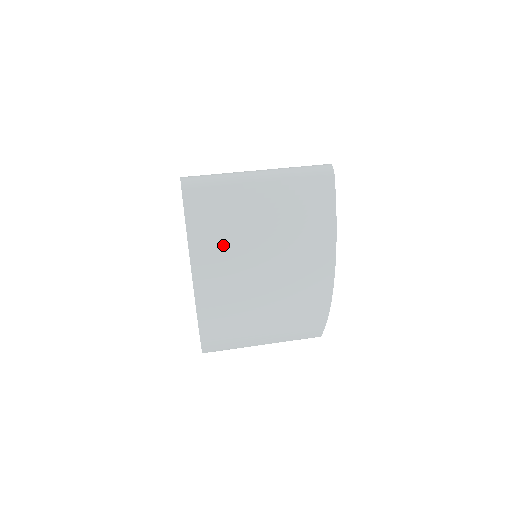
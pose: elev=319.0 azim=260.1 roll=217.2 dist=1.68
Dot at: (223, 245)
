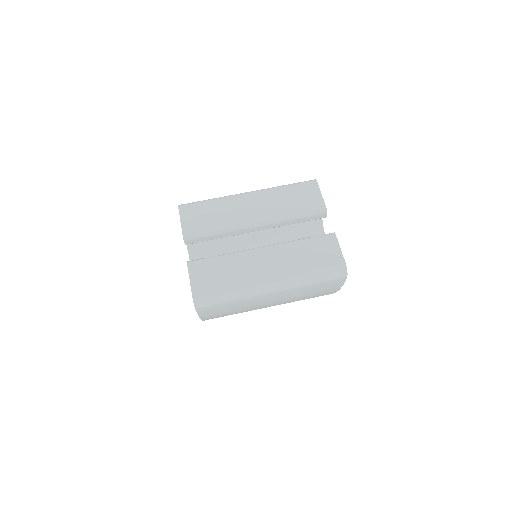
Dot at: occluded
